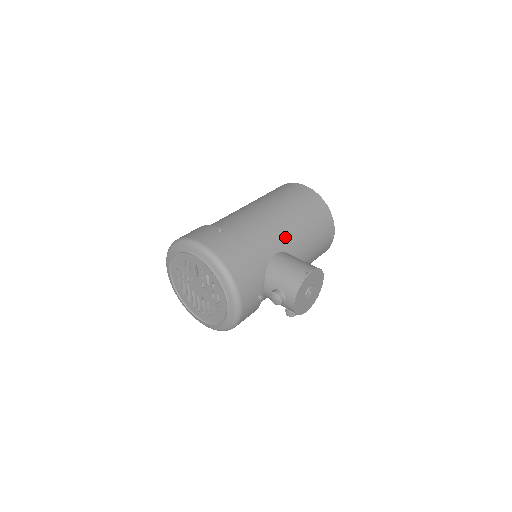
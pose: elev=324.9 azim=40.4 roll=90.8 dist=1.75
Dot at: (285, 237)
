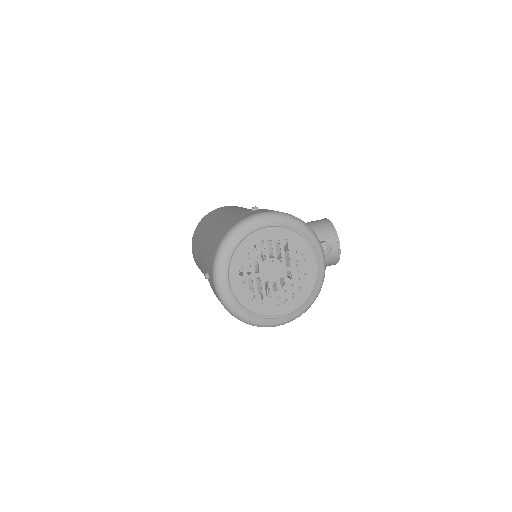
Dot at: occluded
